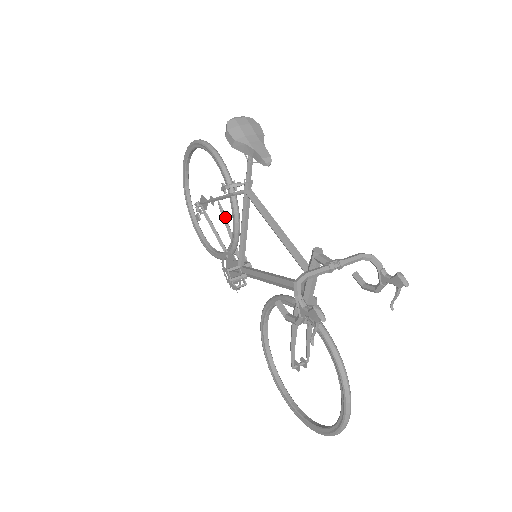
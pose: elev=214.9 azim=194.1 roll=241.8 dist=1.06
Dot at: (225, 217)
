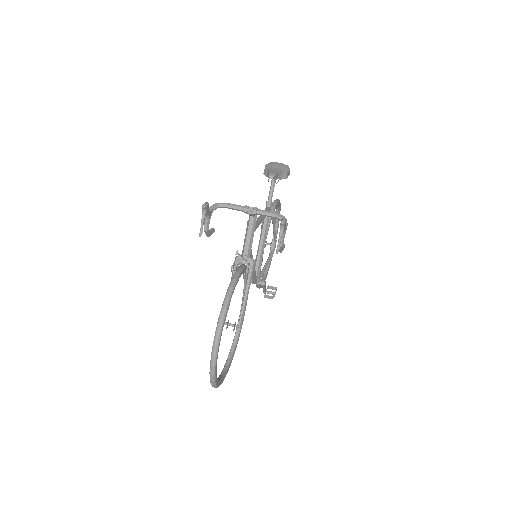
Dot at: (271, 254)
